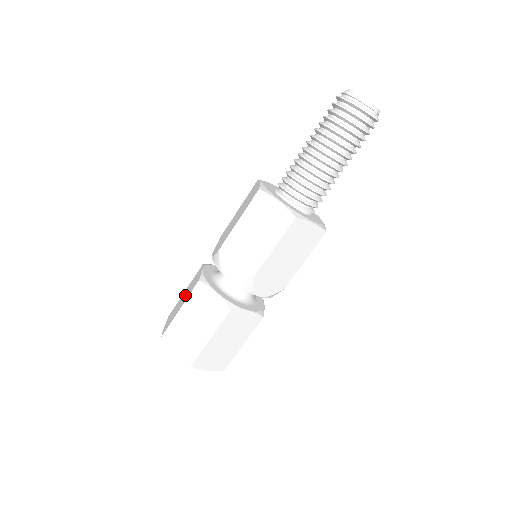
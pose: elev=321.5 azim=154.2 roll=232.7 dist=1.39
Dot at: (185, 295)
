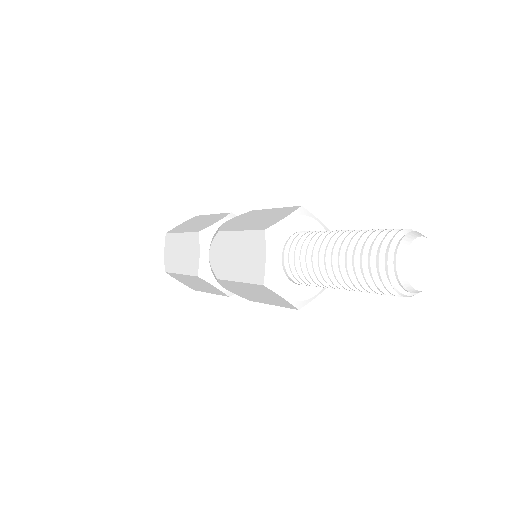
Dot at: (199, 223)
